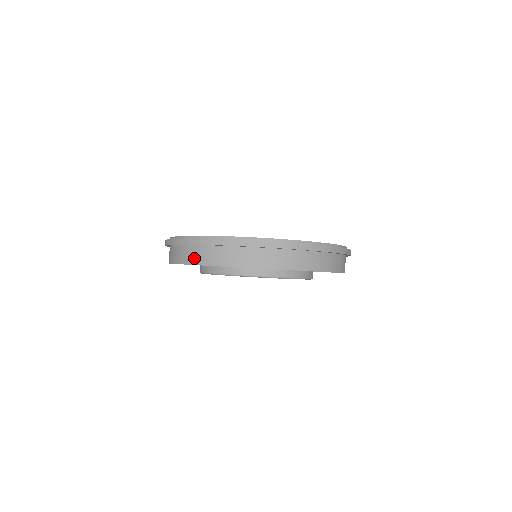
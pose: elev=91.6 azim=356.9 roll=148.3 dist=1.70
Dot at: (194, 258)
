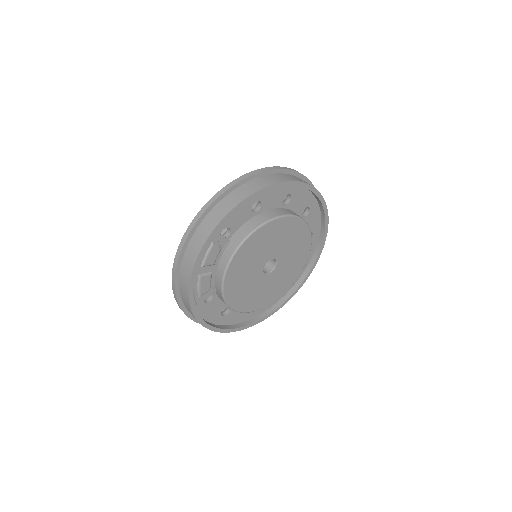
Dot at: (199, 242)
